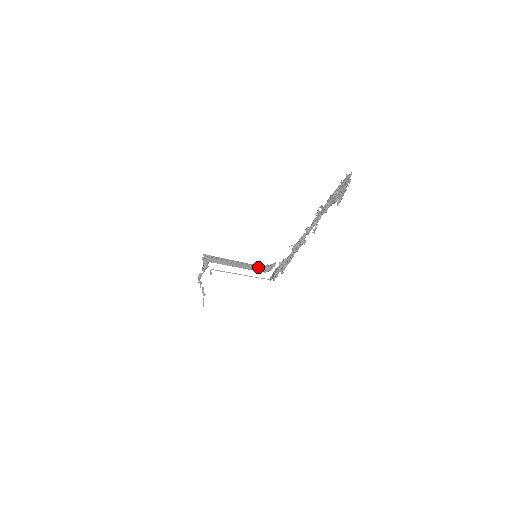
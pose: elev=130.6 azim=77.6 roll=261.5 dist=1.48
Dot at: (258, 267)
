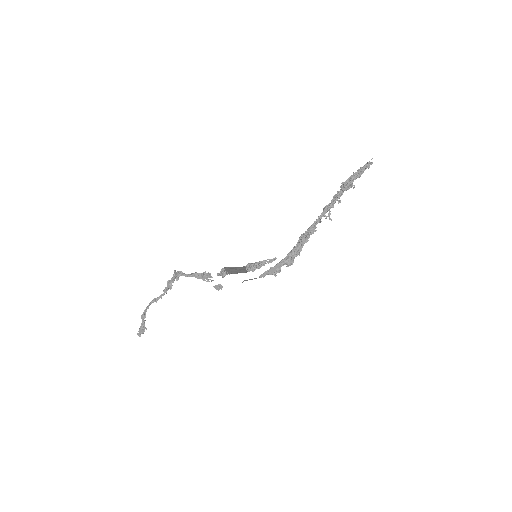
Dot at: (244, 268)
